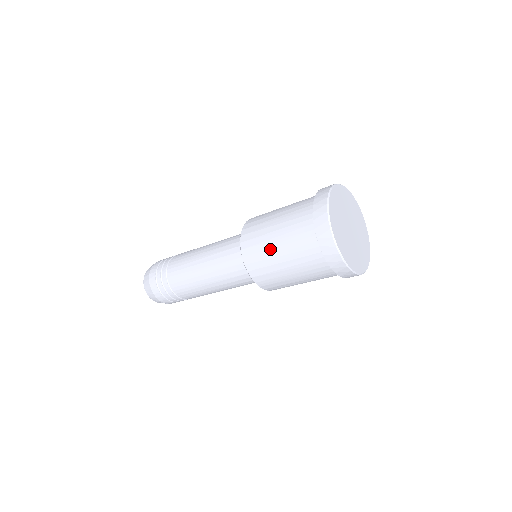
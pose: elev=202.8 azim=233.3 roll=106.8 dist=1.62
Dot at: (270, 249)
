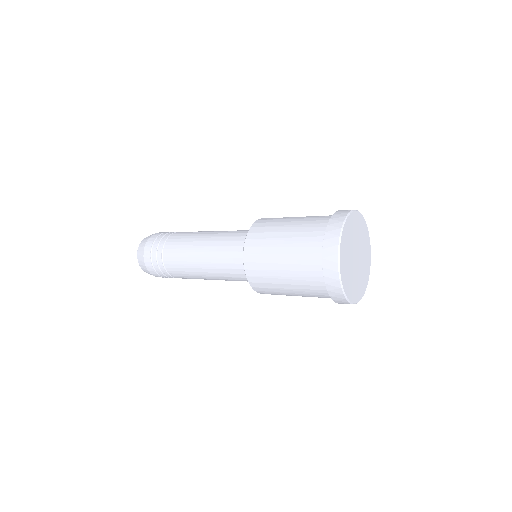
Dot at: (274, 270)
